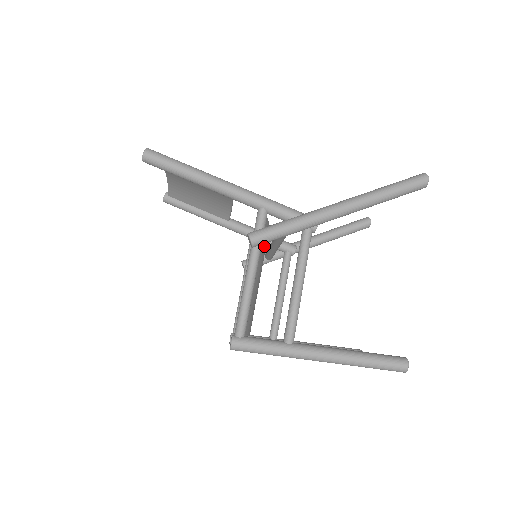
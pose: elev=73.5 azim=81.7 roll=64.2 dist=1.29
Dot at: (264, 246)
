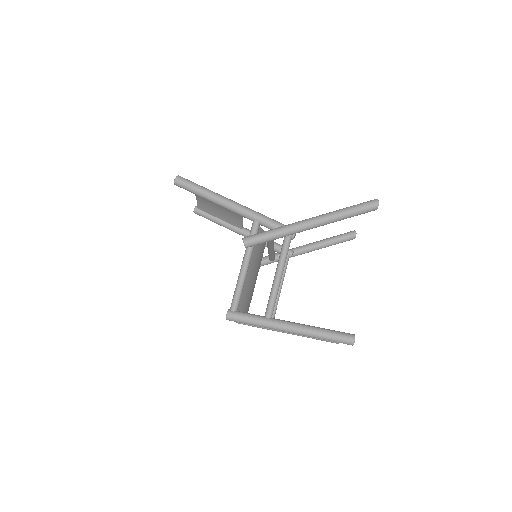
Dot at: (259, 248)
